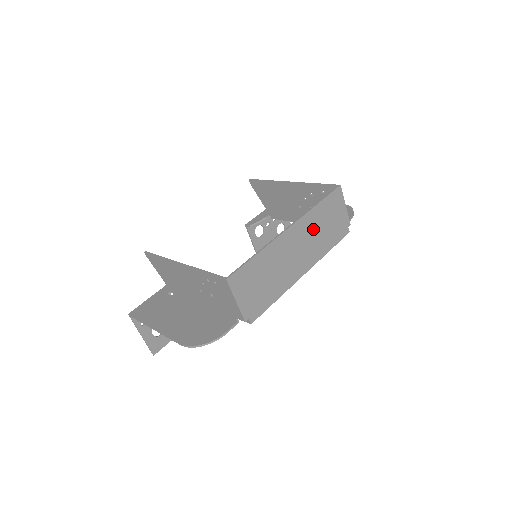
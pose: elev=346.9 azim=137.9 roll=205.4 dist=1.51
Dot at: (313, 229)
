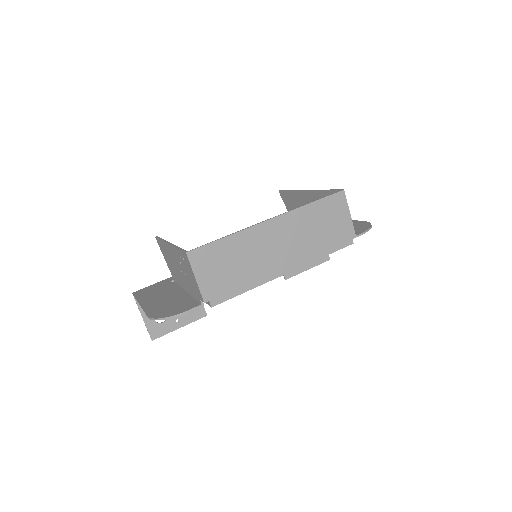
Dot at: (302, 228)
